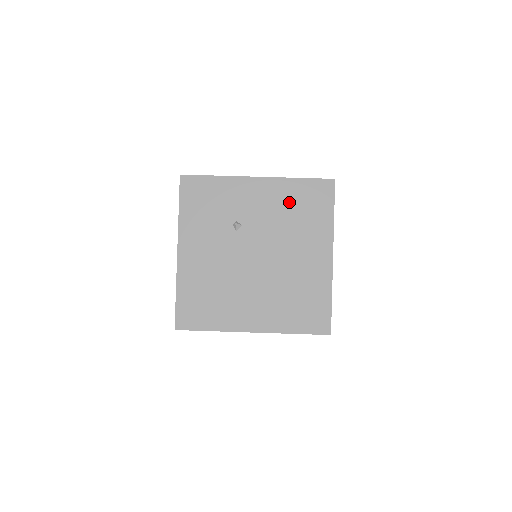
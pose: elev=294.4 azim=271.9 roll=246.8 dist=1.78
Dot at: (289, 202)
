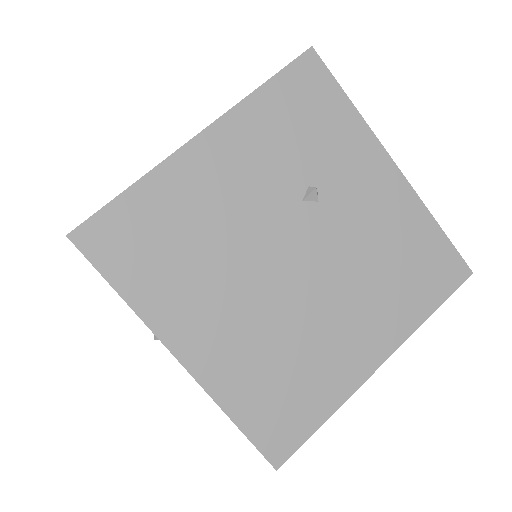
Dot at: (400, 239)
